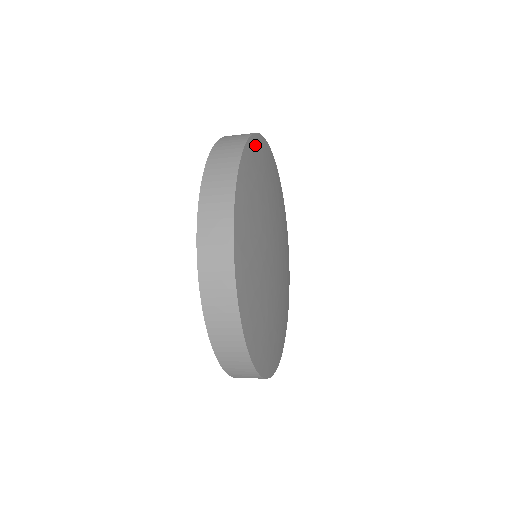
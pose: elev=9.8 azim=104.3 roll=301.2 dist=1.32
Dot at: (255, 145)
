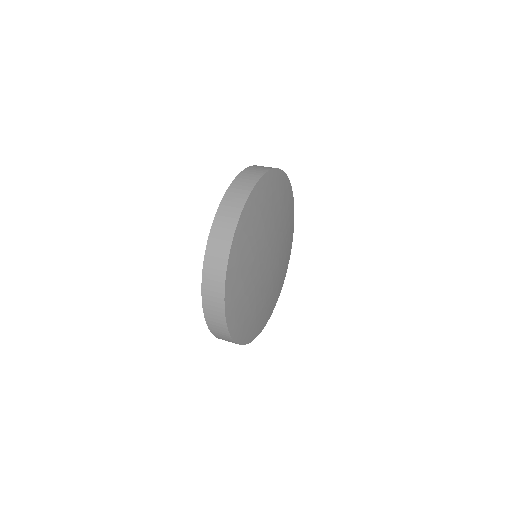
Dot at: (255, 196)
